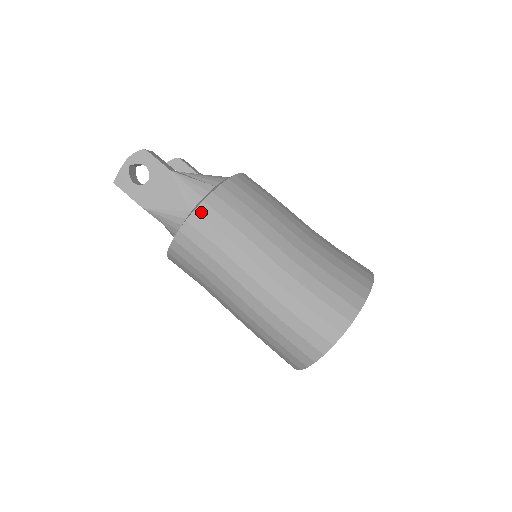
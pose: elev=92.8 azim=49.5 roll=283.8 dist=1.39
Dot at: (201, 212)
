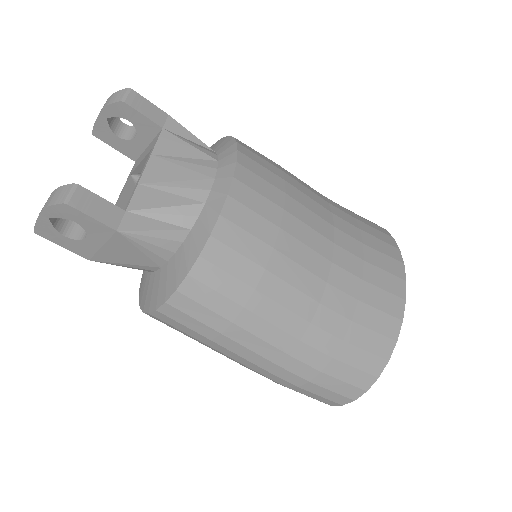
Dot at: (176, 304)
